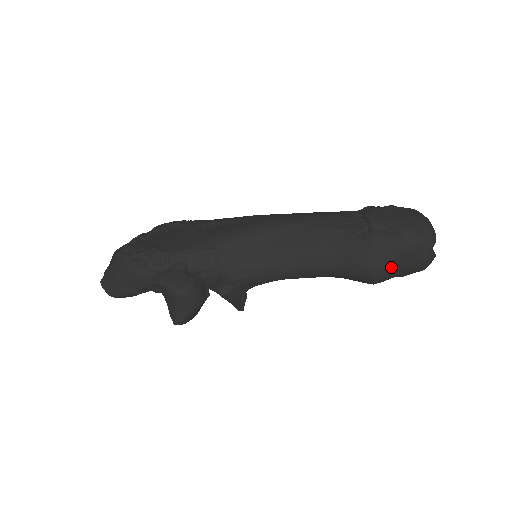
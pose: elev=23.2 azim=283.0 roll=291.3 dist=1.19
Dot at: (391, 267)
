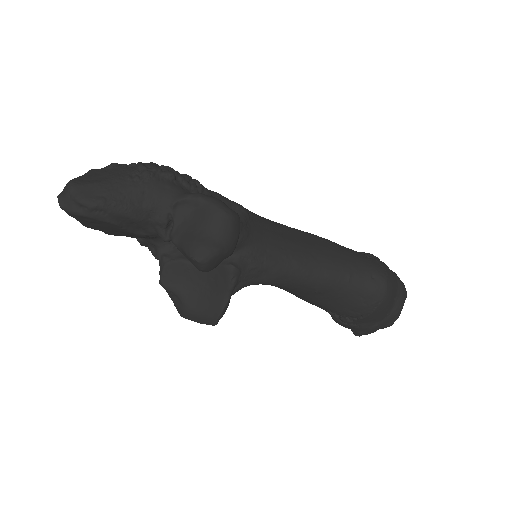
Dot at: (393, 293)
